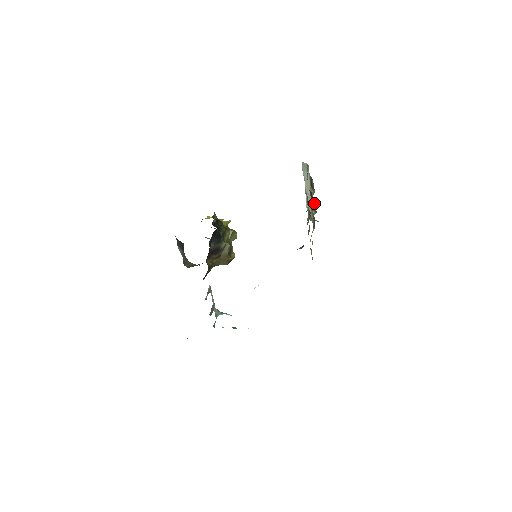
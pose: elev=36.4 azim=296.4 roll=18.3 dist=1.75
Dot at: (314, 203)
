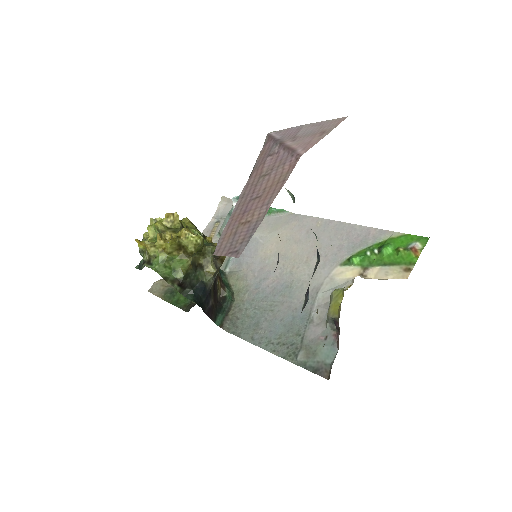
Dot at: occluded
